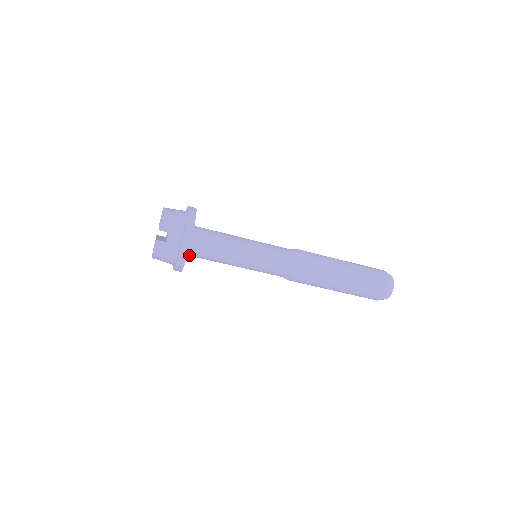
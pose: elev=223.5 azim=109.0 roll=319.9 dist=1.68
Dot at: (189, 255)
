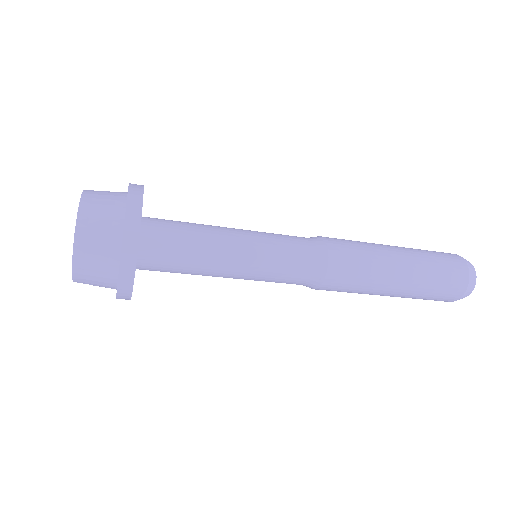
Dot at: occluded
